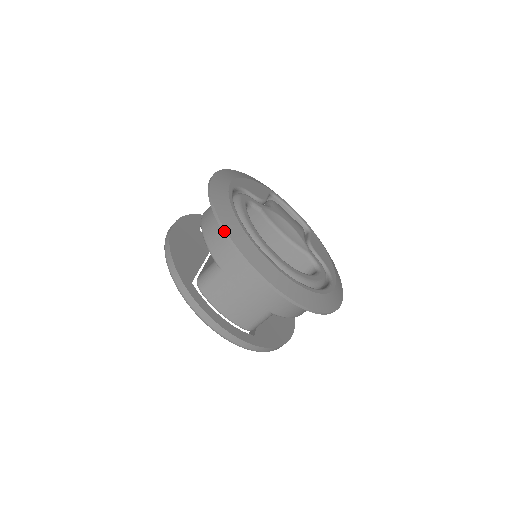
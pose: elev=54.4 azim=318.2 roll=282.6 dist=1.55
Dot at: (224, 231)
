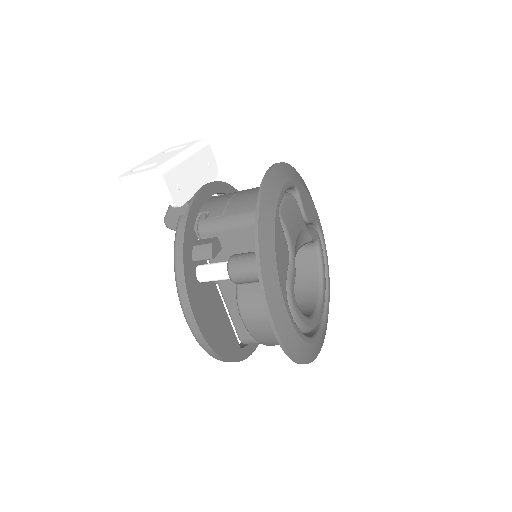
Dot at: occluded
